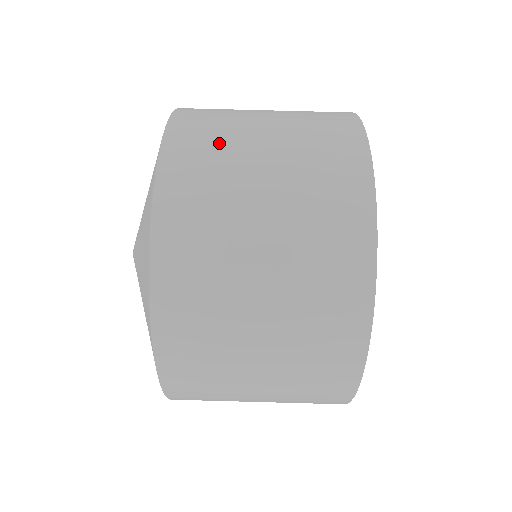
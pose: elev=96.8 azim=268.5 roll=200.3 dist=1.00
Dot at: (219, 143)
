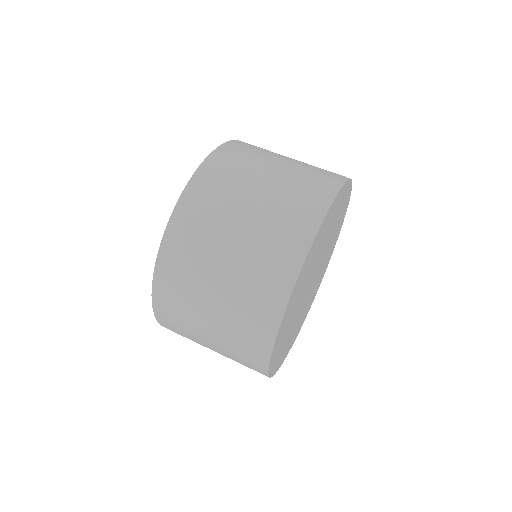
Dot at: (225, 190)
